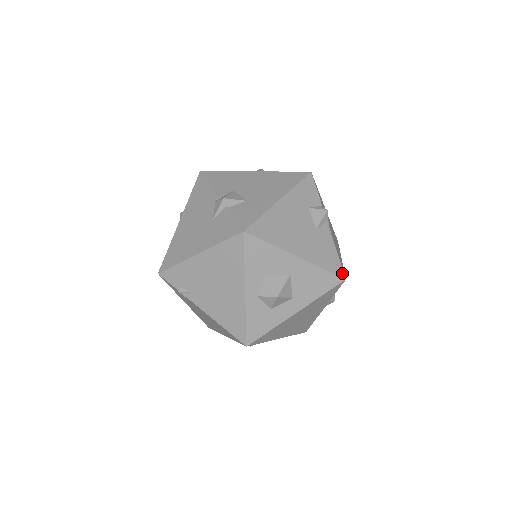
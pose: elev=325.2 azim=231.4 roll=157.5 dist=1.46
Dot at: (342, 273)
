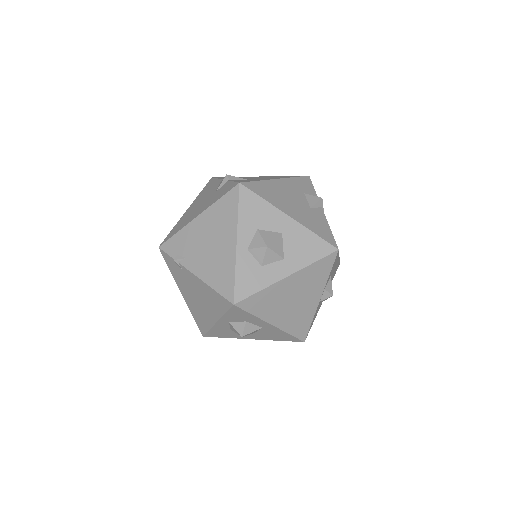
Dot at: (335, 244)
